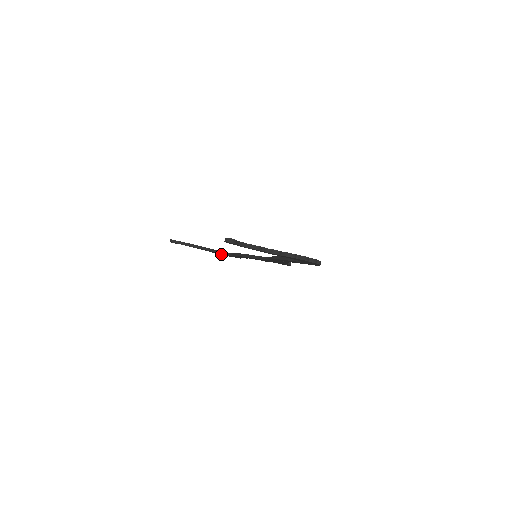
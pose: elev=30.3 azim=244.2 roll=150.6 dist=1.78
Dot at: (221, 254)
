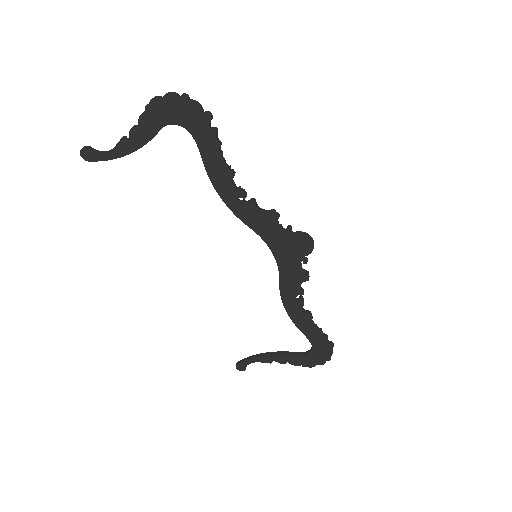
Dot at: (312, 361)
